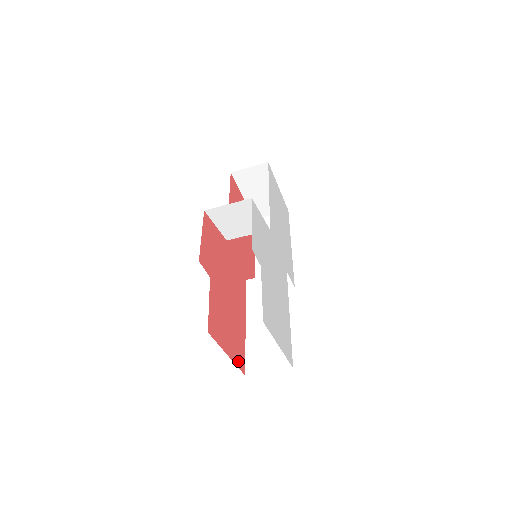
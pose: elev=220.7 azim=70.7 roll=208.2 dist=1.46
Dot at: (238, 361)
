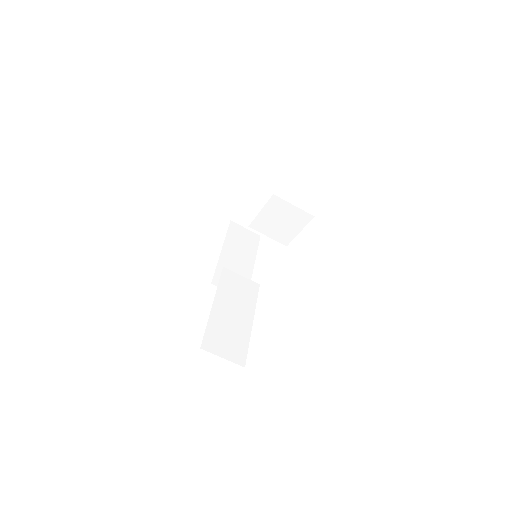
Dot at: occluded
